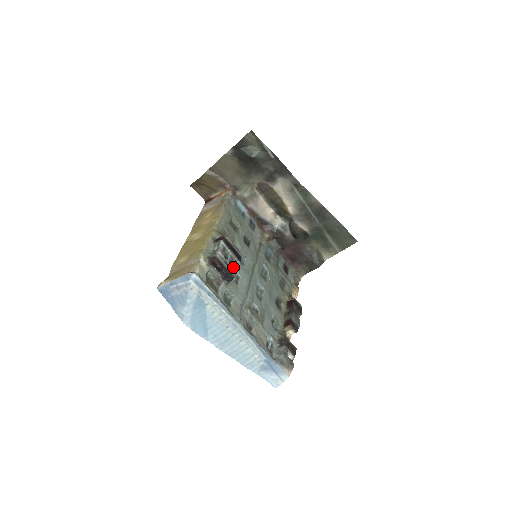
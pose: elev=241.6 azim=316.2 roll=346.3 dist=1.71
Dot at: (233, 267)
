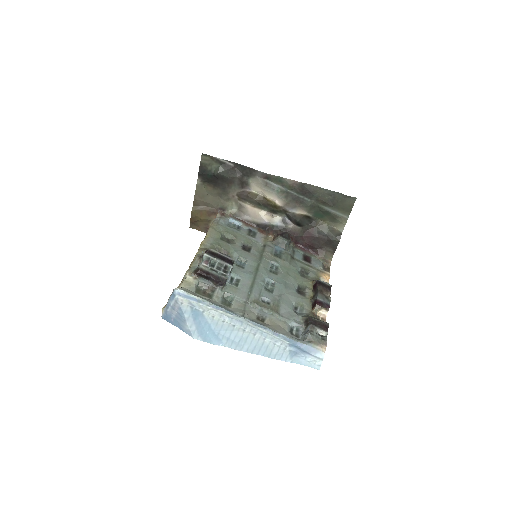
Dot at: (223, 271)
